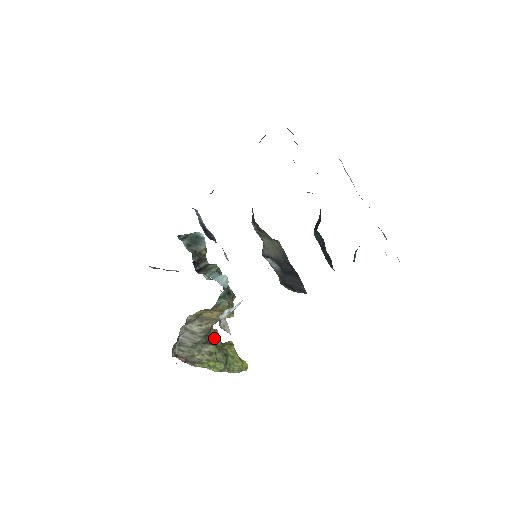
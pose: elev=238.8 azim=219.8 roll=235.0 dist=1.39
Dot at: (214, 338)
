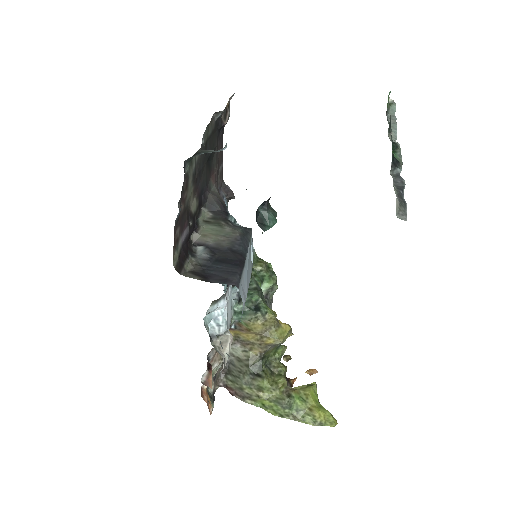
Dot at: (276, 372)
